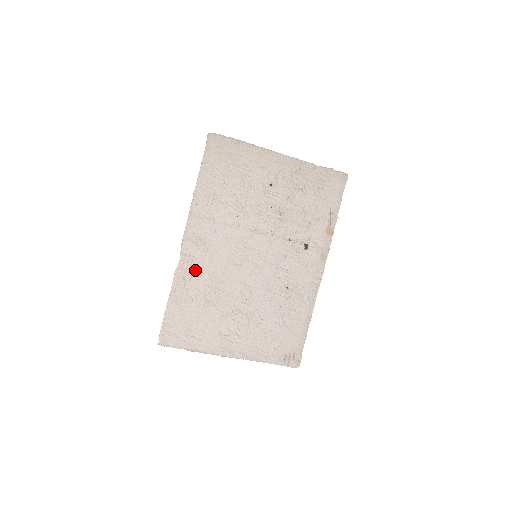
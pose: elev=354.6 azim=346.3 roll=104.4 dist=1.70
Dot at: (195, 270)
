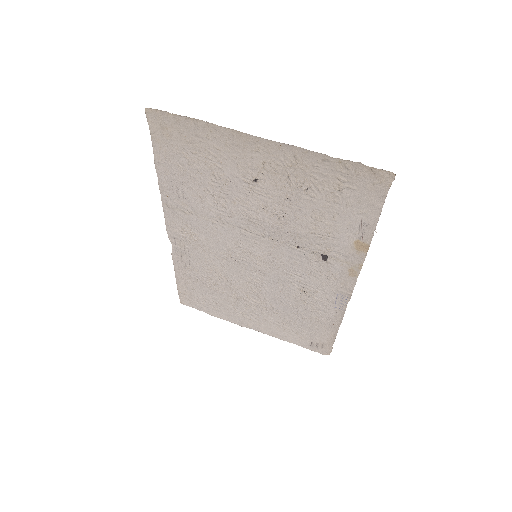
Dot at: (191, 256)
